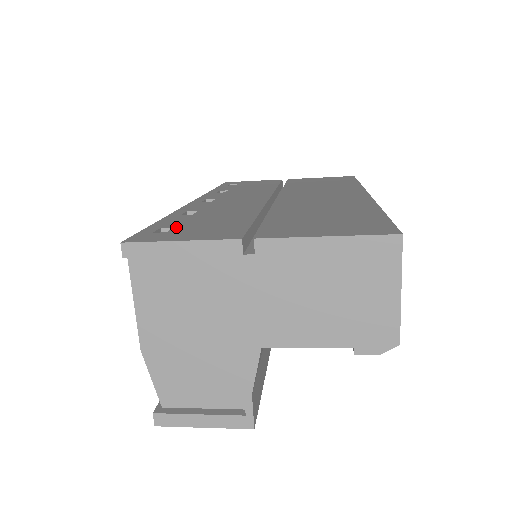
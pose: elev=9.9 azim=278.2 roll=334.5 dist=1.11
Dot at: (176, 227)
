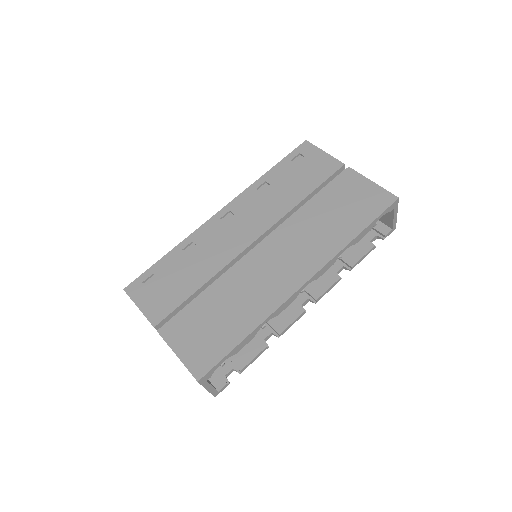
Dot at: (157, 279)
